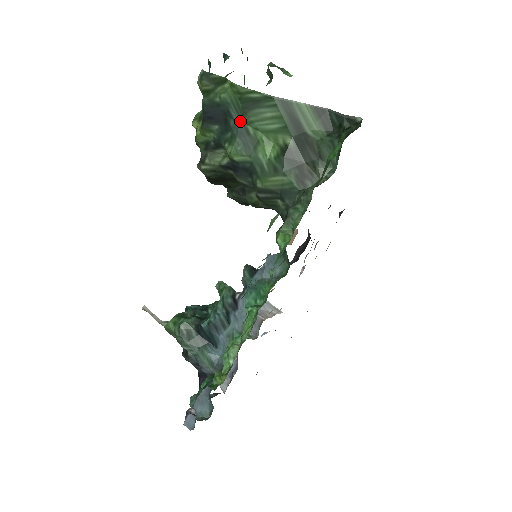
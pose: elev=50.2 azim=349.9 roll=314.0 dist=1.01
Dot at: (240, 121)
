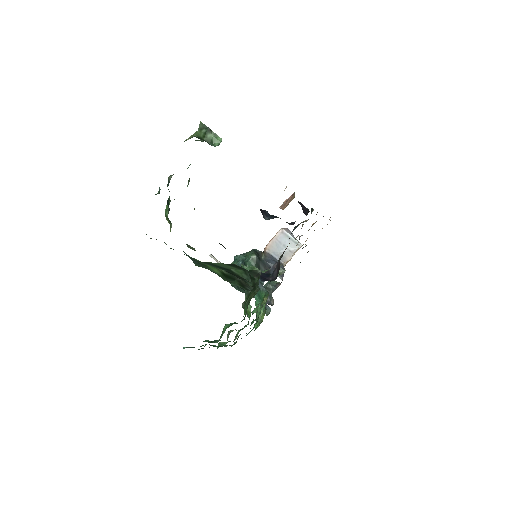
Dot at: (189, 256)
